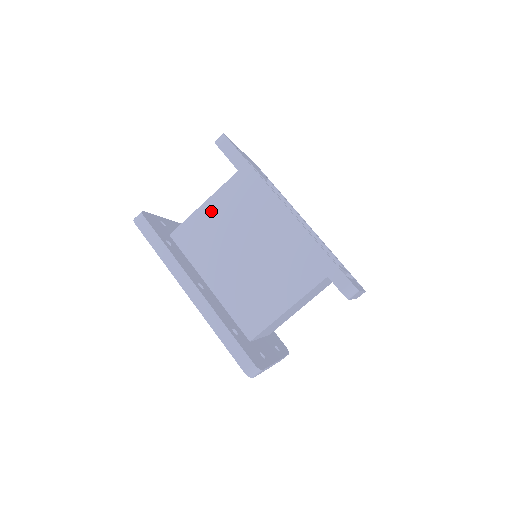
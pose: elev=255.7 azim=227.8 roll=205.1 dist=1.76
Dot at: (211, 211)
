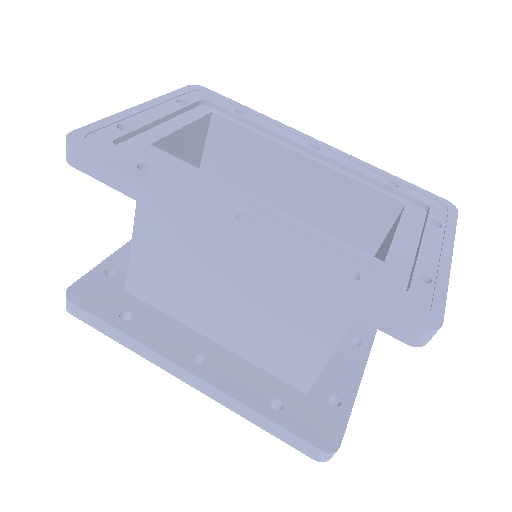
Dot at: (149, 243)
